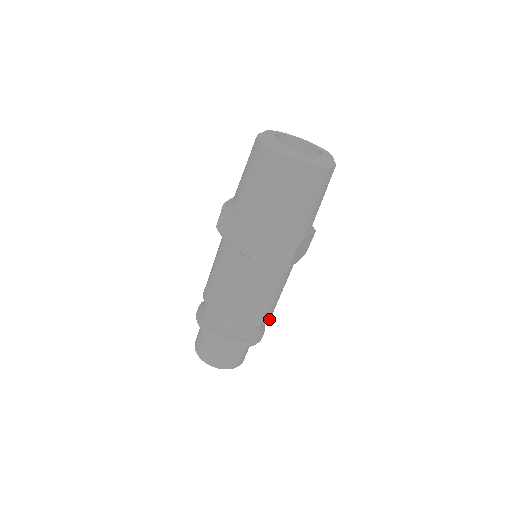
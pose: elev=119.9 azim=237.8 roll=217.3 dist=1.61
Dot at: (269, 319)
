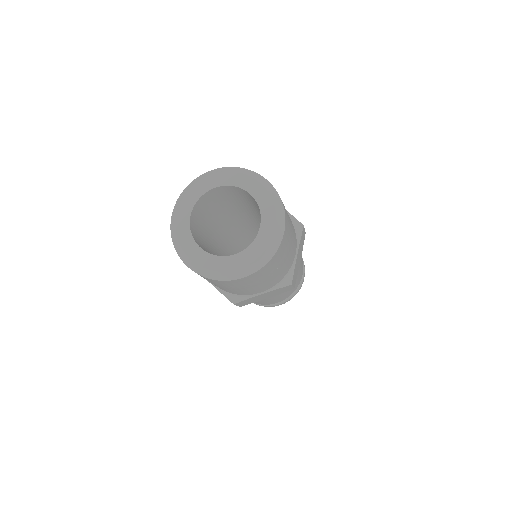
Dot at: occluded
